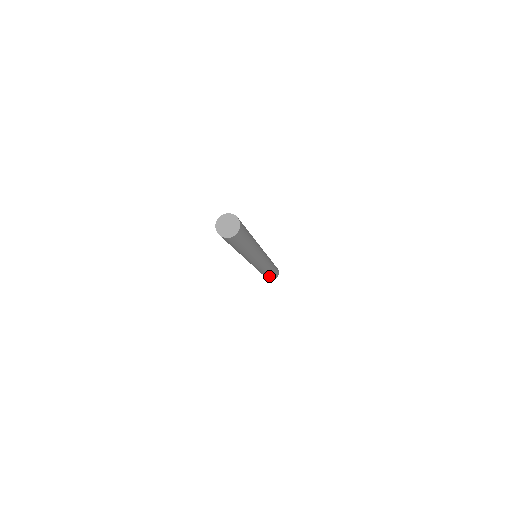
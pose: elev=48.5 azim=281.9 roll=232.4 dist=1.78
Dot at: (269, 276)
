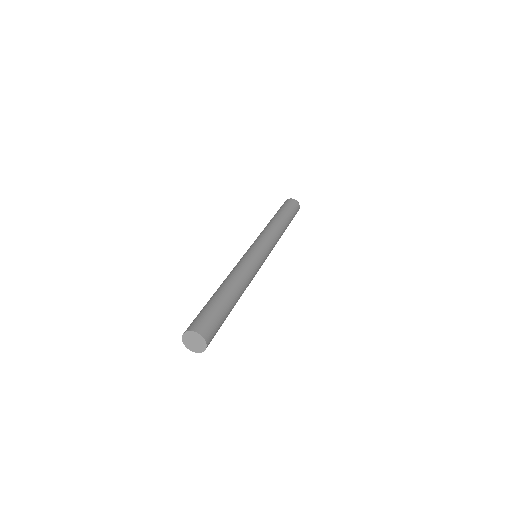
Dot at: occluded
